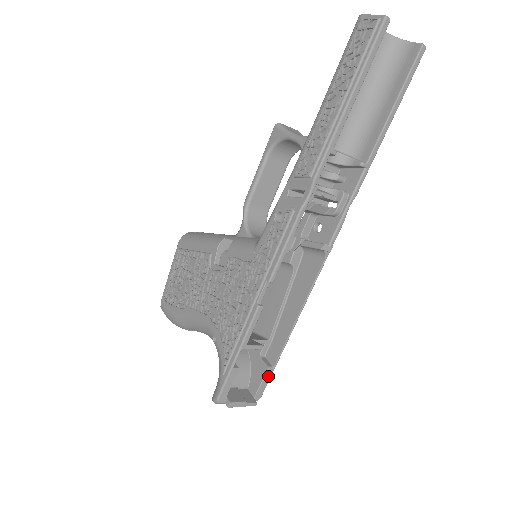
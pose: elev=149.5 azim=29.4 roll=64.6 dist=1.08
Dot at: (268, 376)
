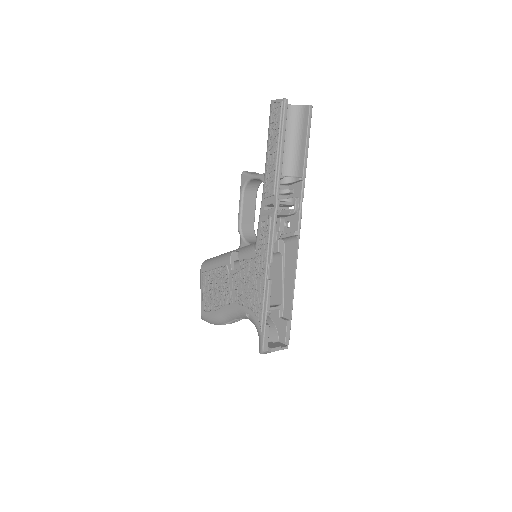
Dot at: (289, 327)
